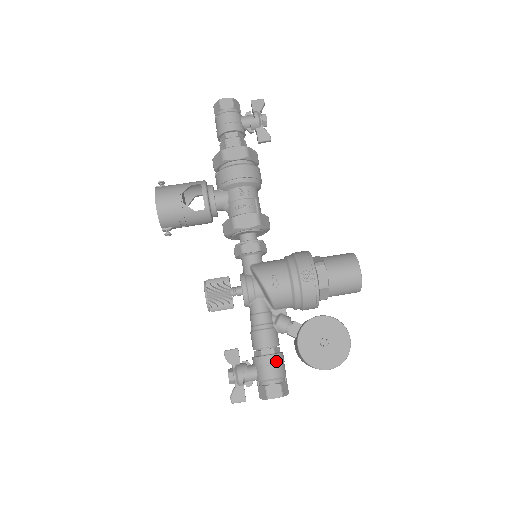
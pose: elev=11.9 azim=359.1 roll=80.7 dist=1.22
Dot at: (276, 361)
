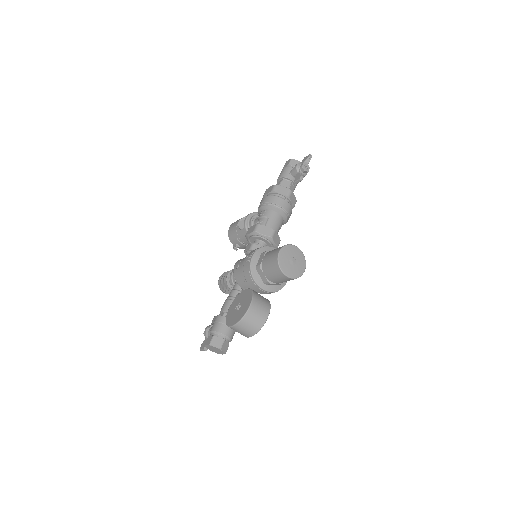
Dot at: (219, 320)
